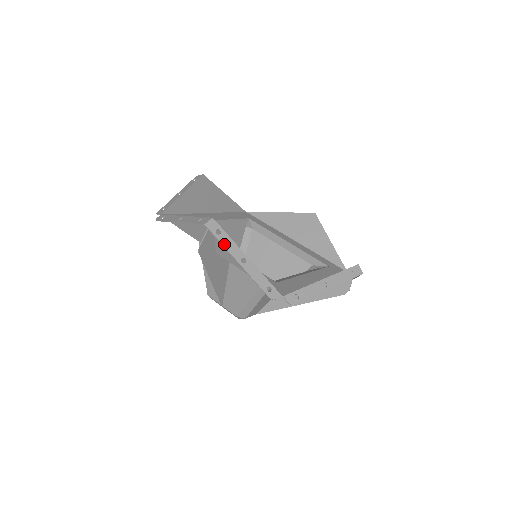
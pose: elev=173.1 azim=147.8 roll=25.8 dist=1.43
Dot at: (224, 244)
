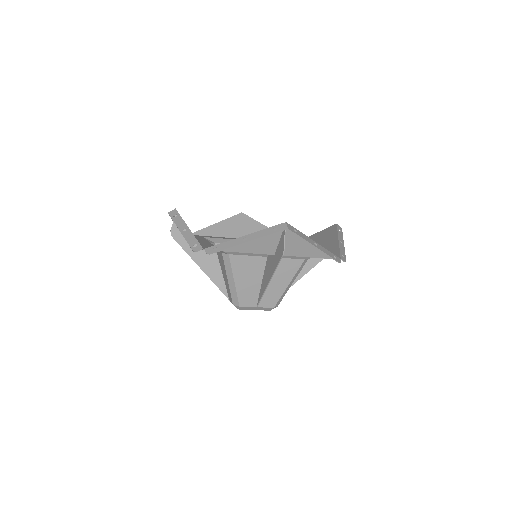
Dot at: (176, 222)
